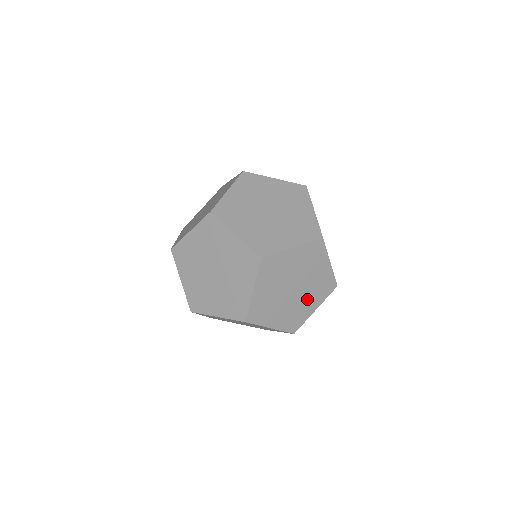
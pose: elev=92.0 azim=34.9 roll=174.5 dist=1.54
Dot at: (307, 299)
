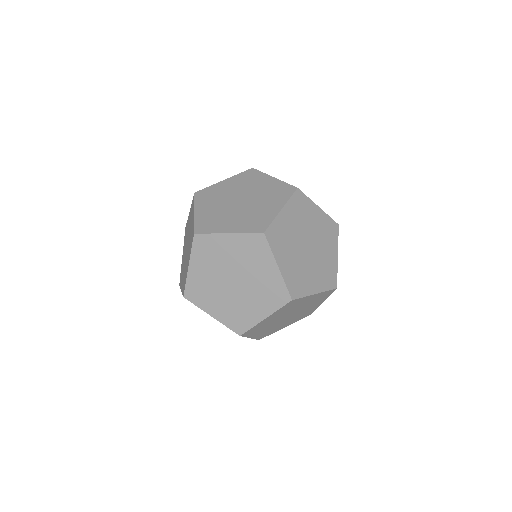
Dot at: (324, 250)
